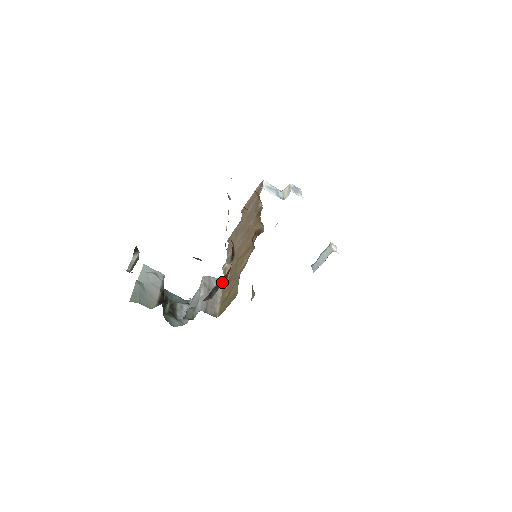
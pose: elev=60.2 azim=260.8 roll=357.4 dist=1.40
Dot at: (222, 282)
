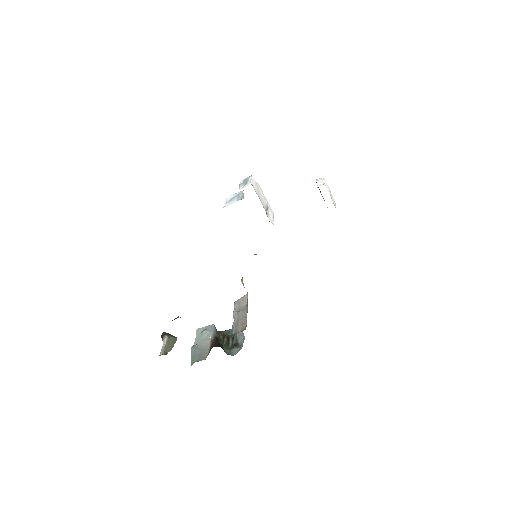
Dot at: occluded
